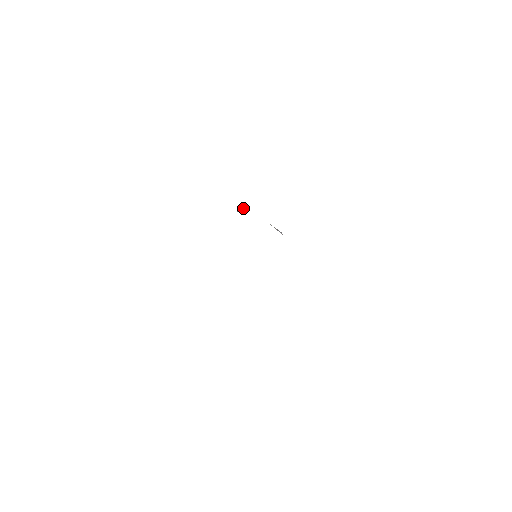
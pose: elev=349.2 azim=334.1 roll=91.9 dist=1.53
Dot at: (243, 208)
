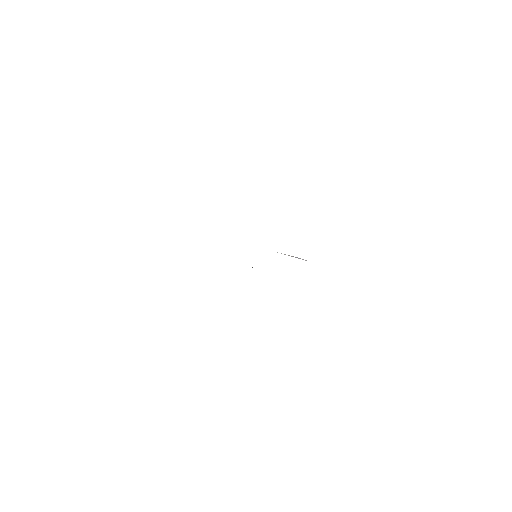
Dot at: occluded
